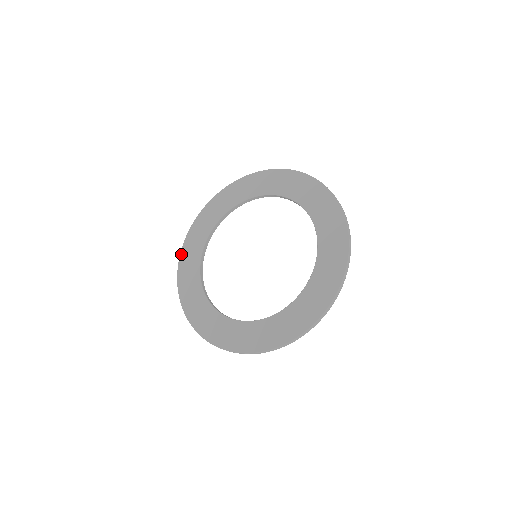
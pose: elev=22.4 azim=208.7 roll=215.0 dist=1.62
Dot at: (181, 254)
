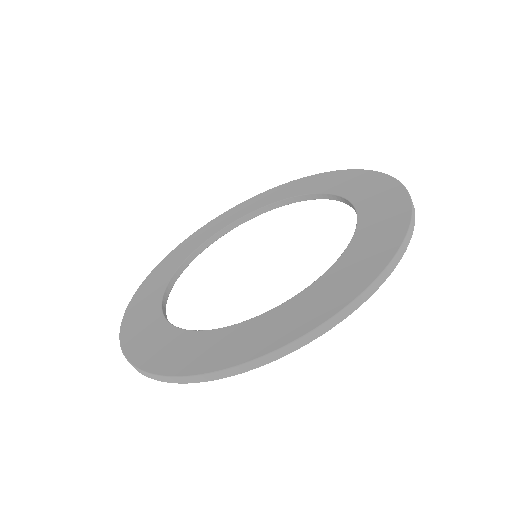
Dot at: (122, 324)
